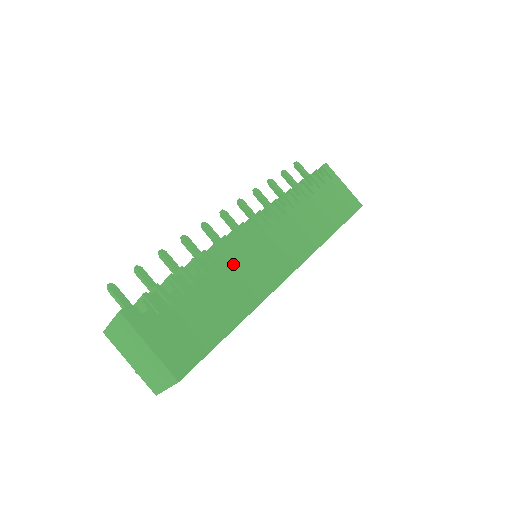
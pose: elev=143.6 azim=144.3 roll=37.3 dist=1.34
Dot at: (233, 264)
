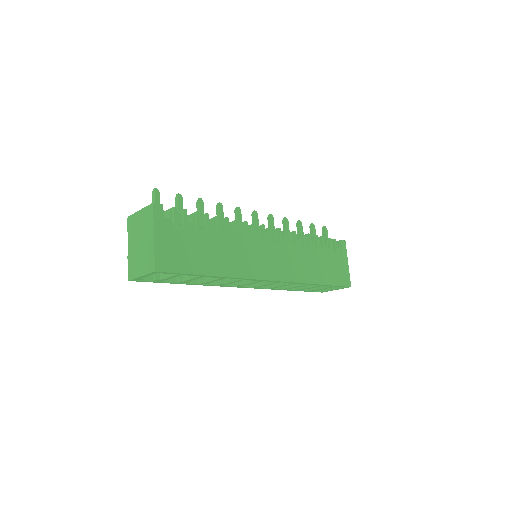
Dot at: (239, 241)
